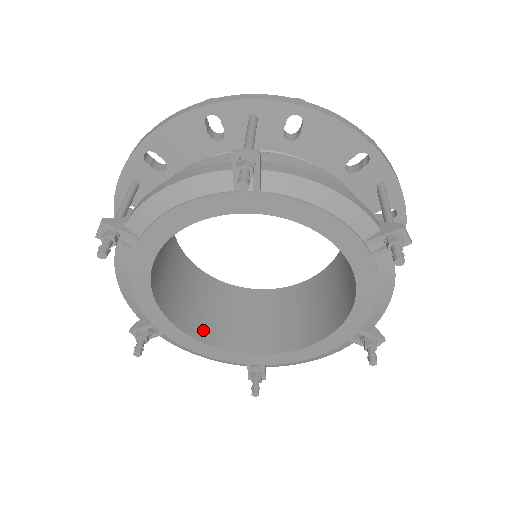
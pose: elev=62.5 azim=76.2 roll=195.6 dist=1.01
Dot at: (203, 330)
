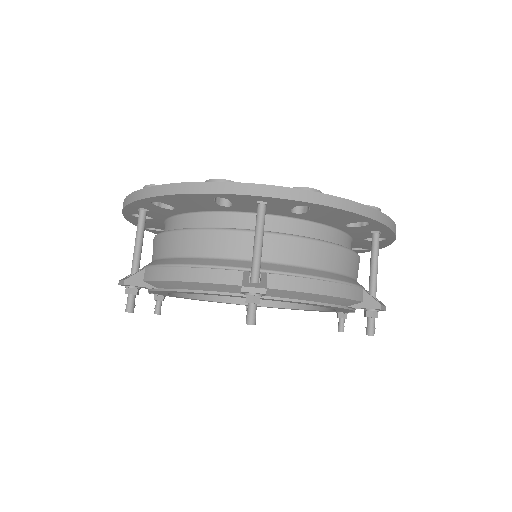
Dot at: occluded
